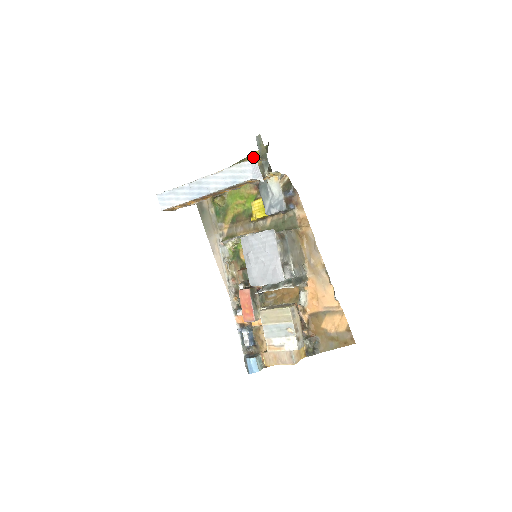
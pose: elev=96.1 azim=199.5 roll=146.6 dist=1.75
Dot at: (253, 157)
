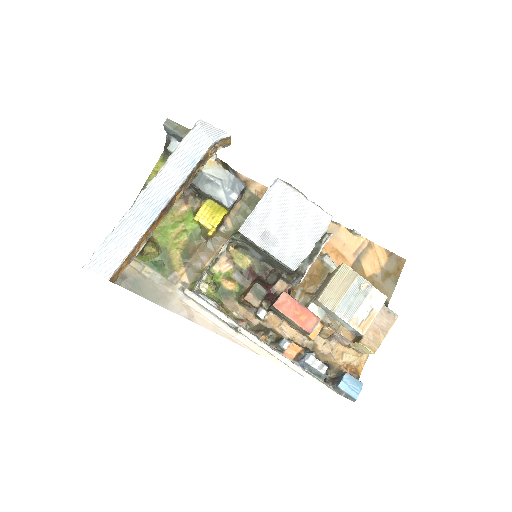
Dot at: (155, 175)
